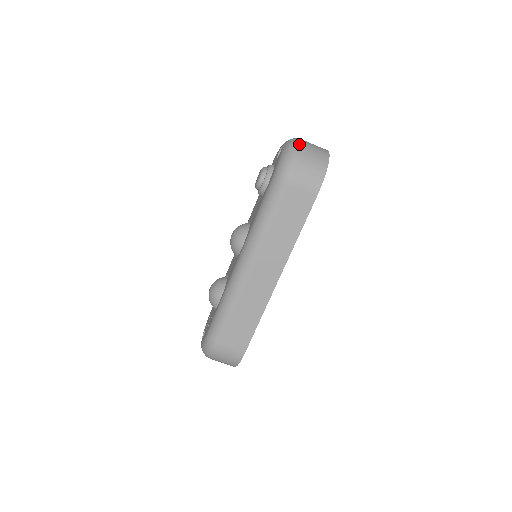
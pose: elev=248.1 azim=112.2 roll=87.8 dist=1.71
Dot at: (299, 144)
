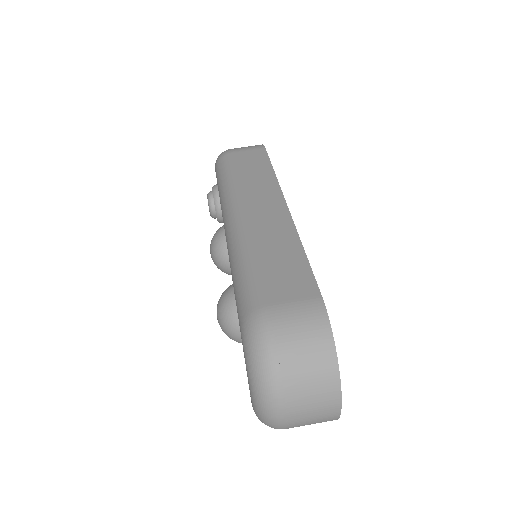
Dot at: occluded
